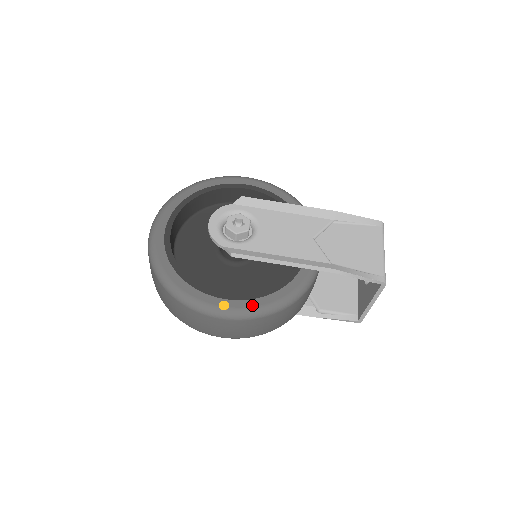
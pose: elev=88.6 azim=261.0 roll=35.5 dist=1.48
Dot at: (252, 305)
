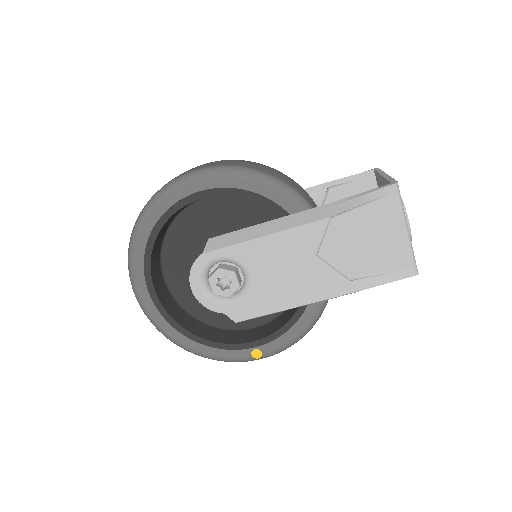
Dot at: (282, 343)
